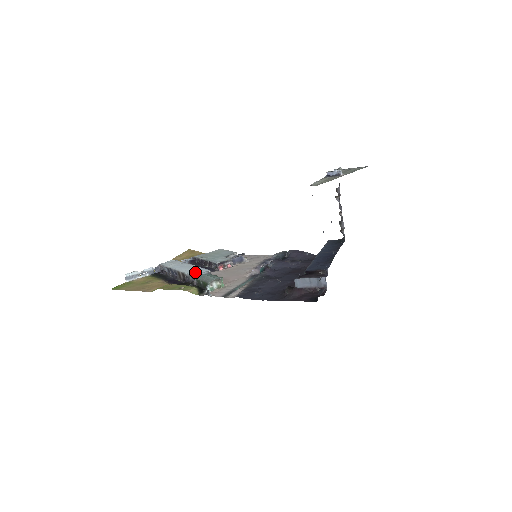
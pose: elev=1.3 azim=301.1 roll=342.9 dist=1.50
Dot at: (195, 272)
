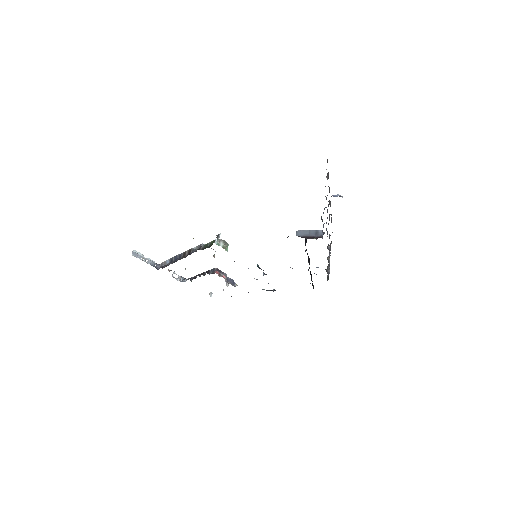
Dot at: occluded
